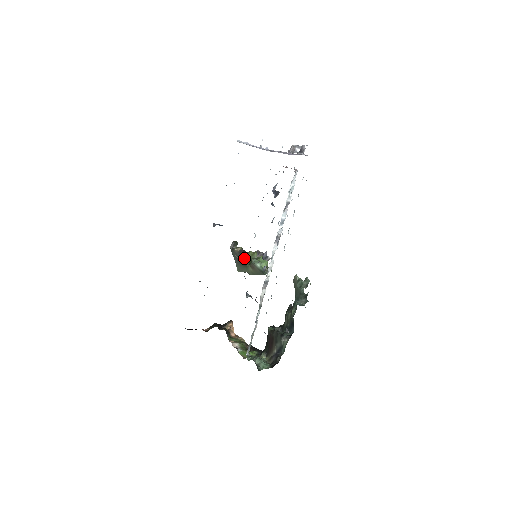
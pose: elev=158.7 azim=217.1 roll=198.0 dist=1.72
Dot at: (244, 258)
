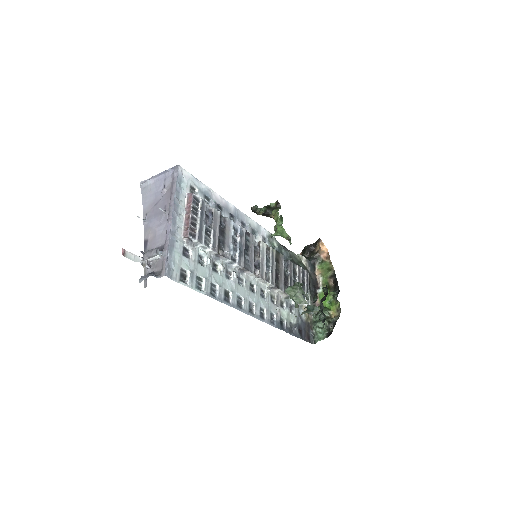
Dot at: (273, 217)
